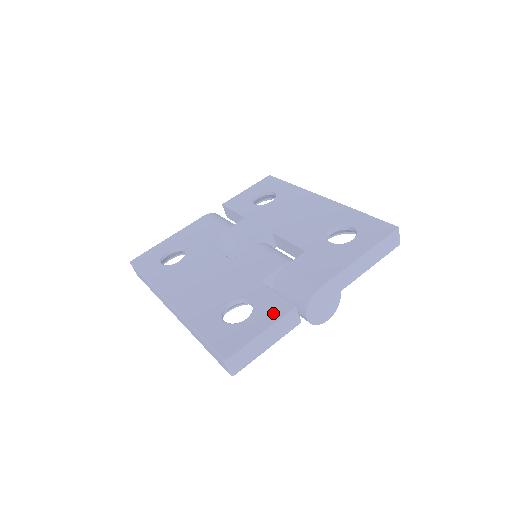
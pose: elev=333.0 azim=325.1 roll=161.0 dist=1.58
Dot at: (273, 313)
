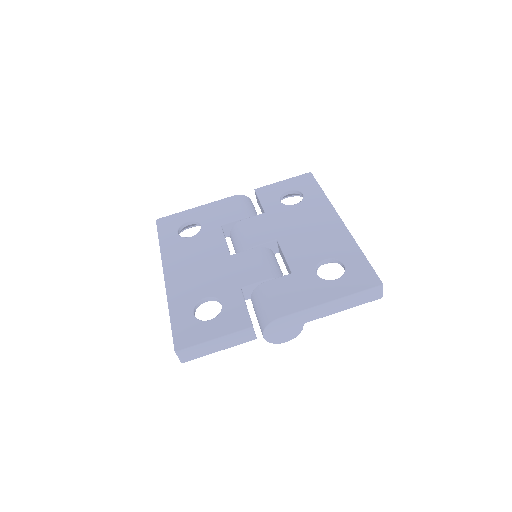
Dot at: (232, 324)
